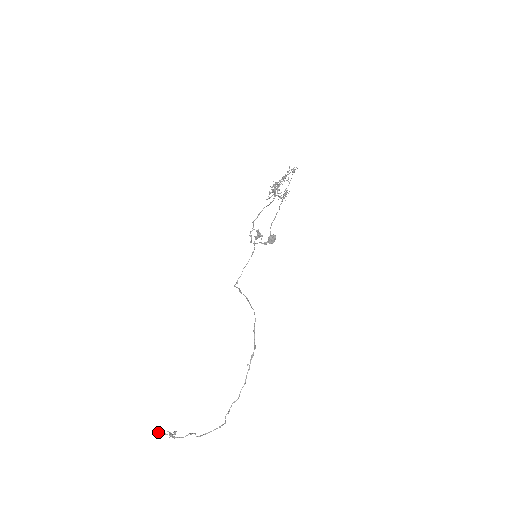
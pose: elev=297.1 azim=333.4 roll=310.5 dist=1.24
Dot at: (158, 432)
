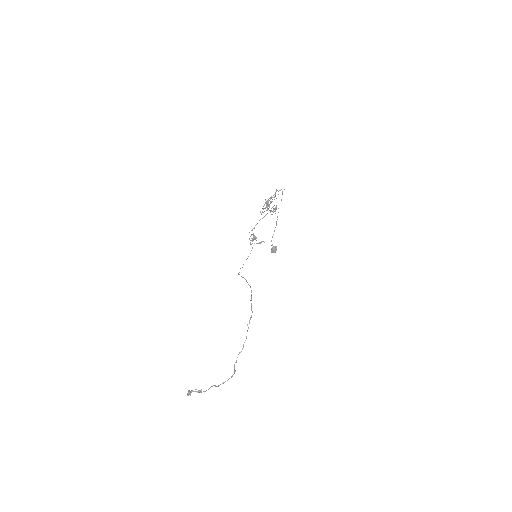
Dot at: (188, 390)
